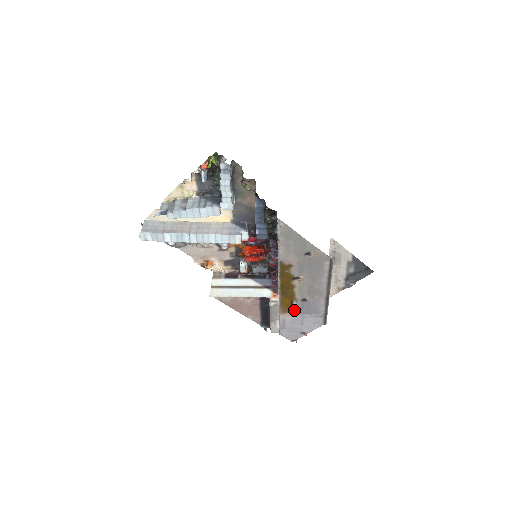
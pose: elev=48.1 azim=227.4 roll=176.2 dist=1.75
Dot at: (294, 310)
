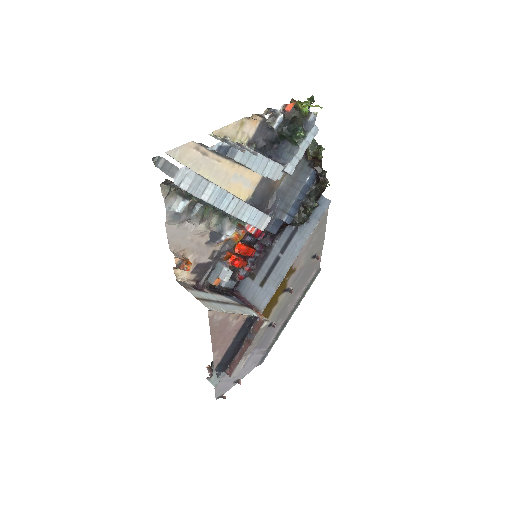
Dot at: occluded
